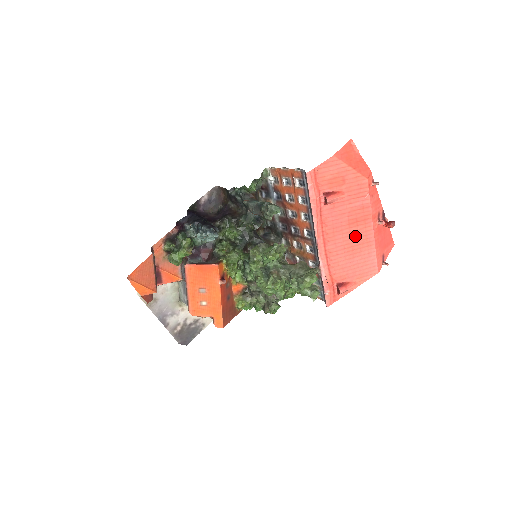
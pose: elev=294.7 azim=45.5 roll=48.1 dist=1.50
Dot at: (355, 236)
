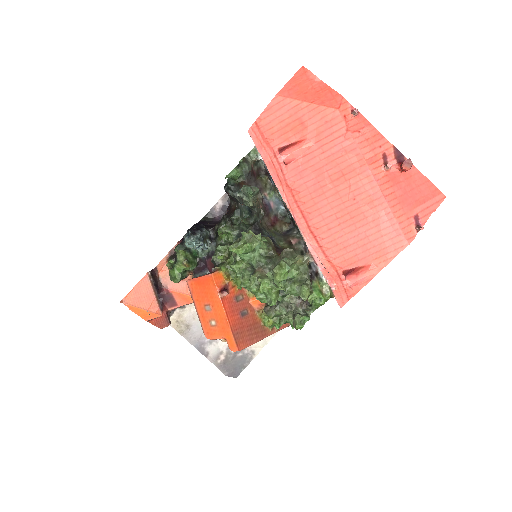
Dot at: (348, 197)
